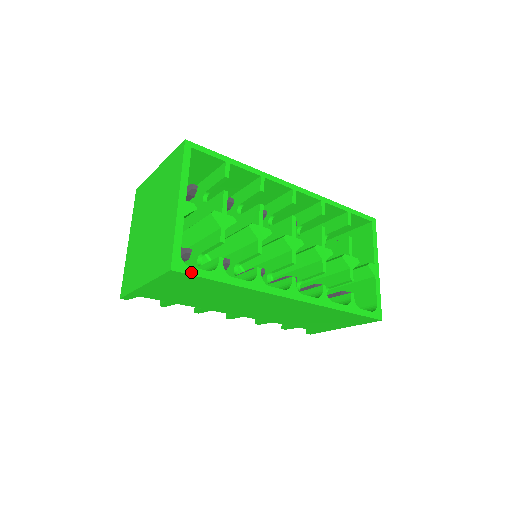
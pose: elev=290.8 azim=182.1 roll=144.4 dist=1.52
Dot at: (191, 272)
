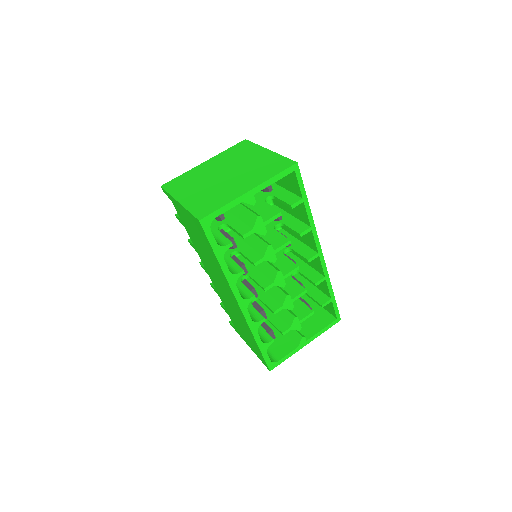
Dot at: (208, 233)
